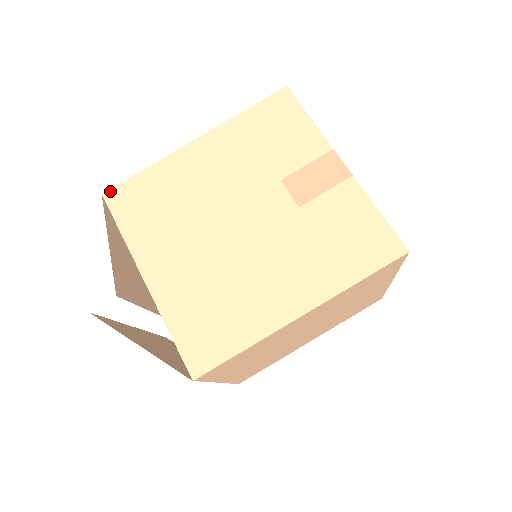
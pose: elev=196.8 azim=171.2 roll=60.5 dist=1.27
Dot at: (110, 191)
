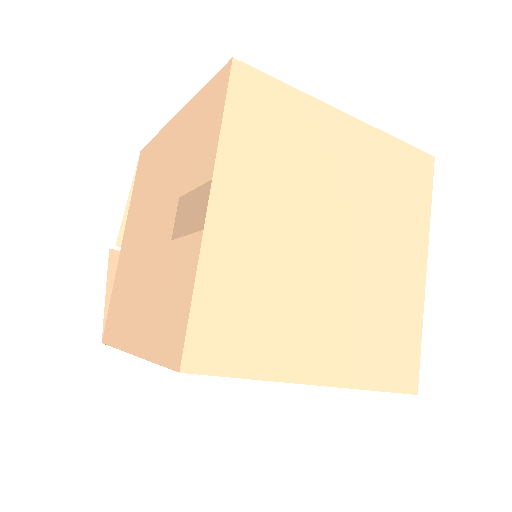
Dot at: (143, 150)
